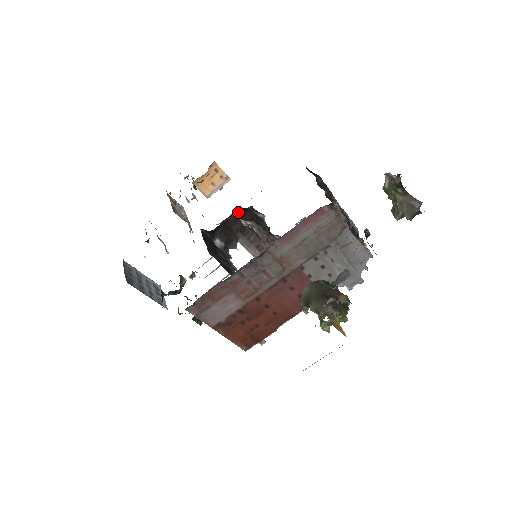
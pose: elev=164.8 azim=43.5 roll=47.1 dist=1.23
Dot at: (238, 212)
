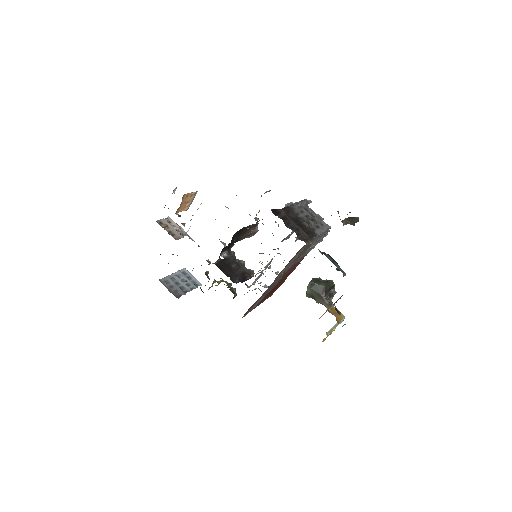
Dot at: occluded
